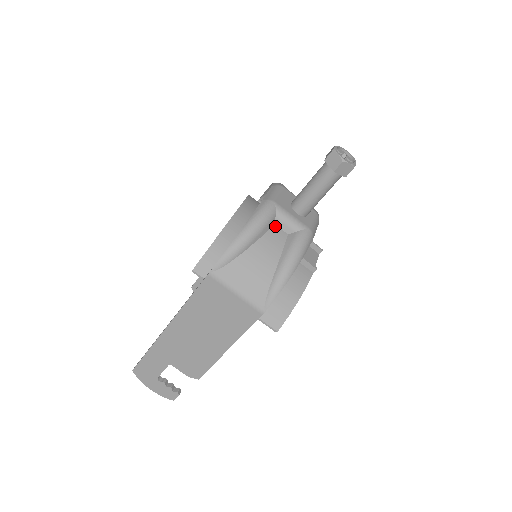
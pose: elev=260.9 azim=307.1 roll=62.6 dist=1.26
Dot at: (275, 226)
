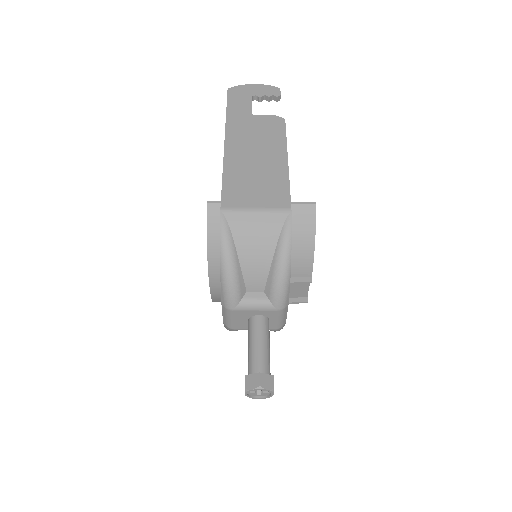
Dot at: occluded
